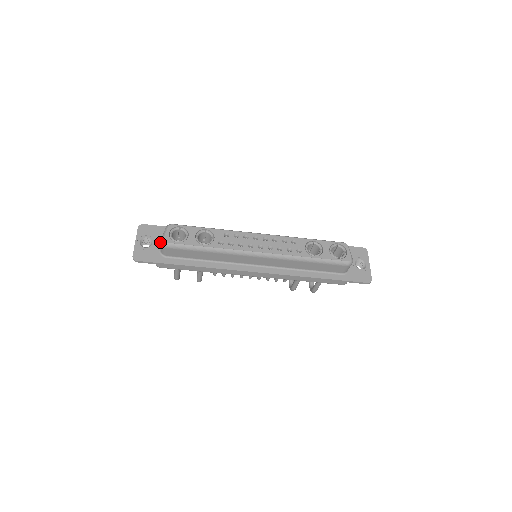
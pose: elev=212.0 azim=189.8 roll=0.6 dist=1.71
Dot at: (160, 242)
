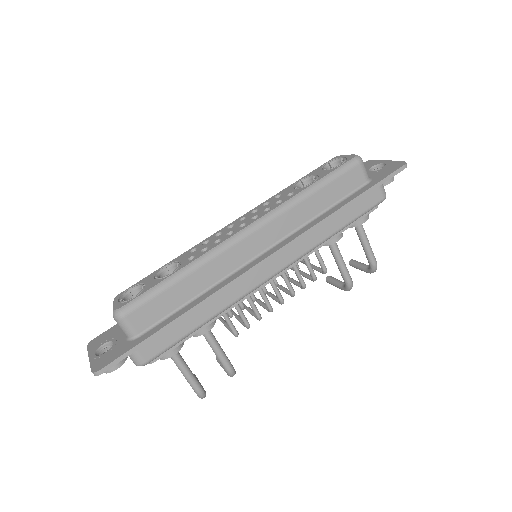
Dot at: (123, 334)
